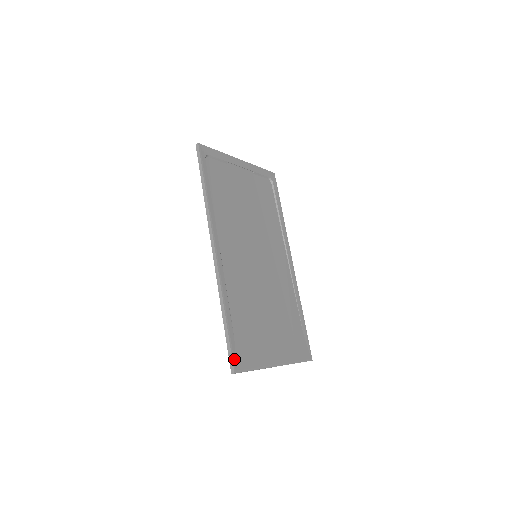
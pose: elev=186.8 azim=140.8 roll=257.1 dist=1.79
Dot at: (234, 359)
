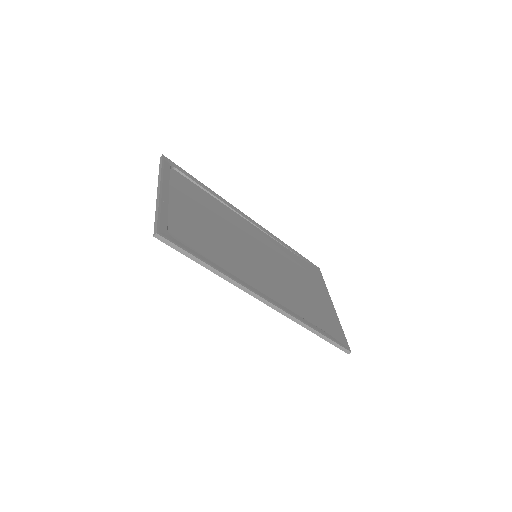
Dot at: (342, 345)
